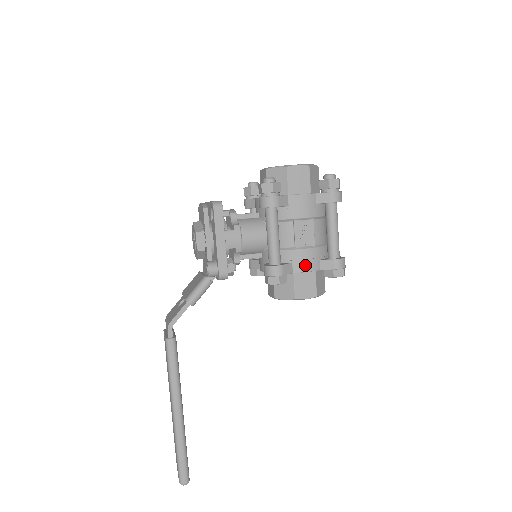
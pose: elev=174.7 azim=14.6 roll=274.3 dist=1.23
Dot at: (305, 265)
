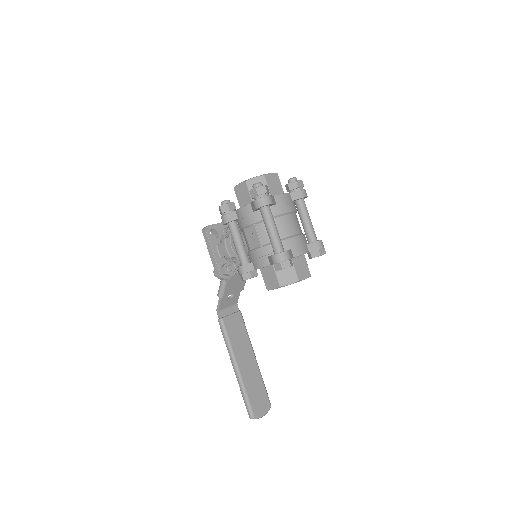
Dot at: (258, 263)
